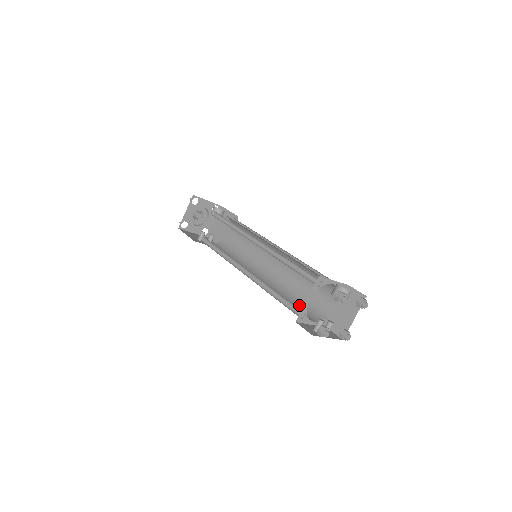
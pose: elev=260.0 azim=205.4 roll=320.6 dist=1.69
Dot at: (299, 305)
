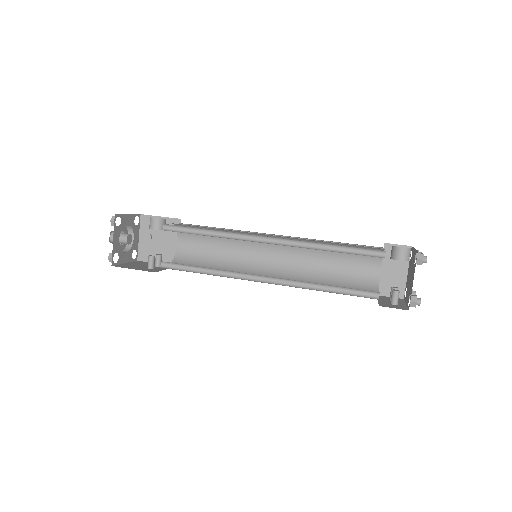
Dot at: occluded
